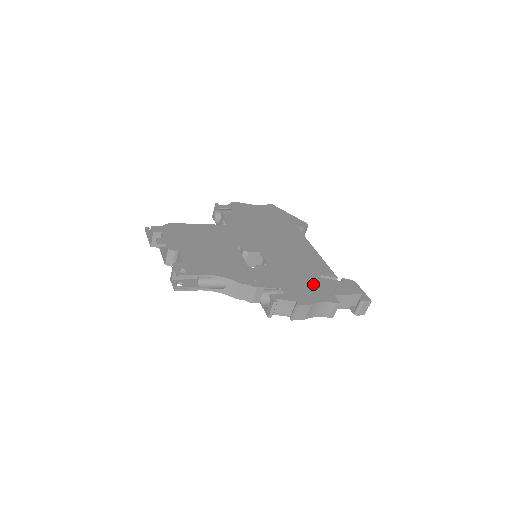
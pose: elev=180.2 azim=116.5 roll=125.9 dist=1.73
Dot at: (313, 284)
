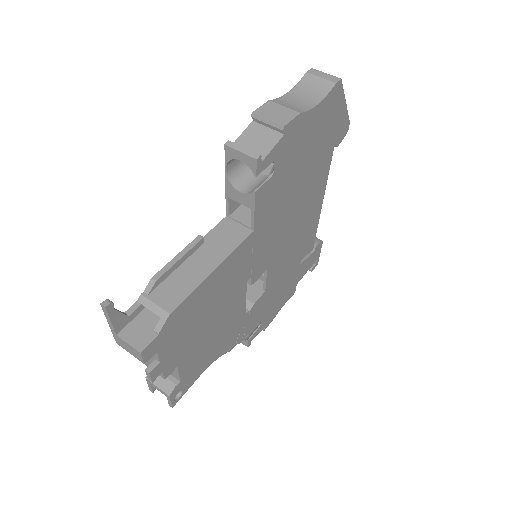
Dot at: (289, 284)
